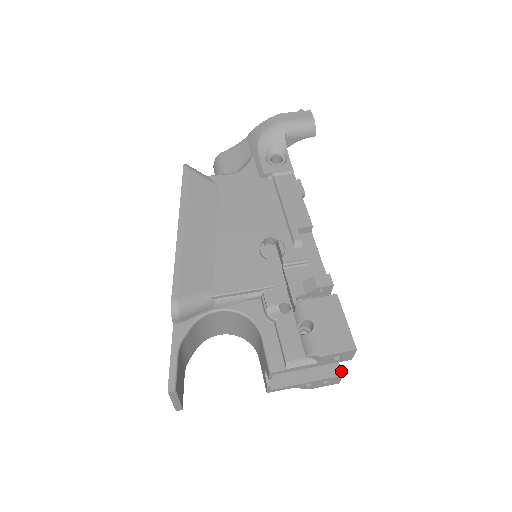
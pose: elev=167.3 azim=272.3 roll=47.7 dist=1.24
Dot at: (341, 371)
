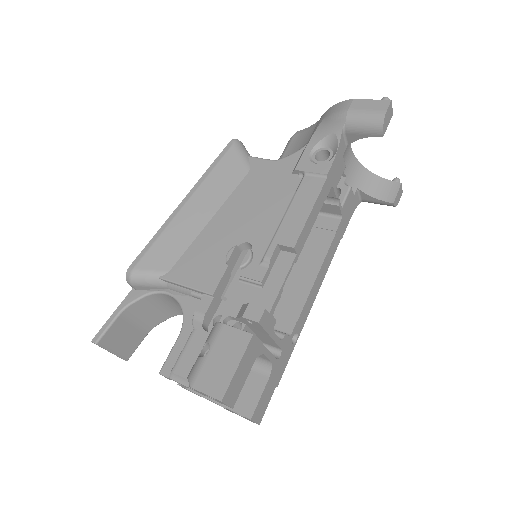
Dot at: (252, 414)
